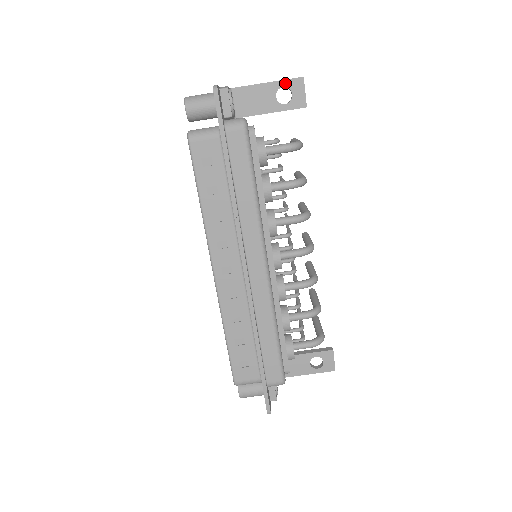
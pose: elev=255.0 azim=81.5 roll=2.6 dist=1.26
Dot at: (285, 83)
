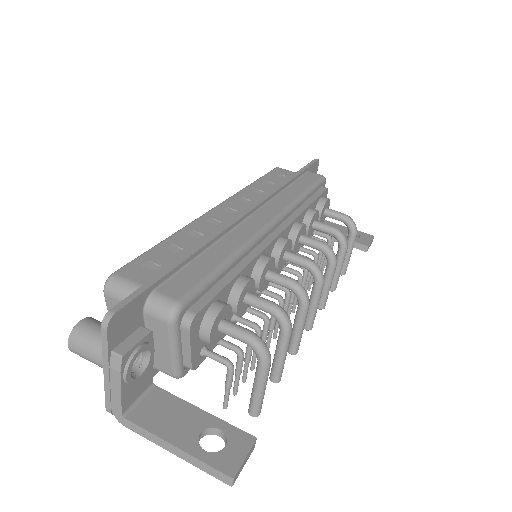
Dot at: (358, 232)
